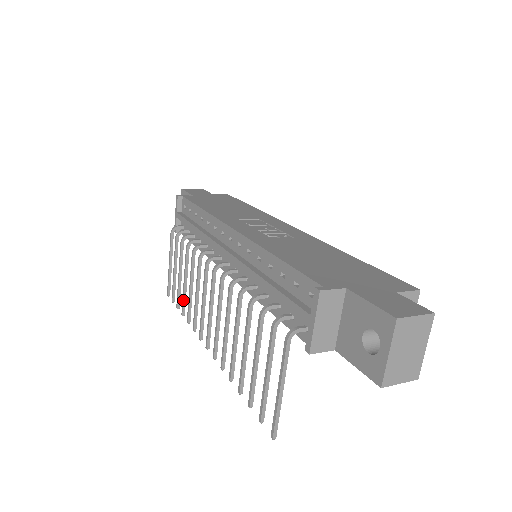
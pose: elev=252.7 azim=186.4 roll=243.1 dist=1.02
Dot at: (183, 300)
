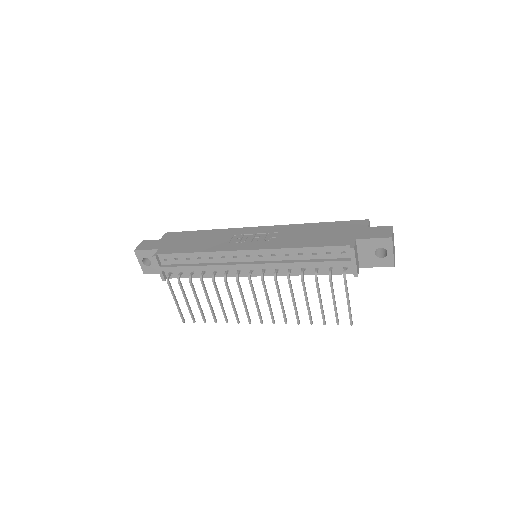
Dot at: (213, 314)
